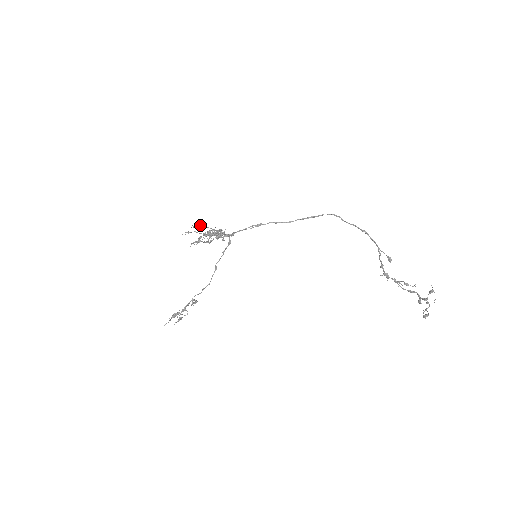
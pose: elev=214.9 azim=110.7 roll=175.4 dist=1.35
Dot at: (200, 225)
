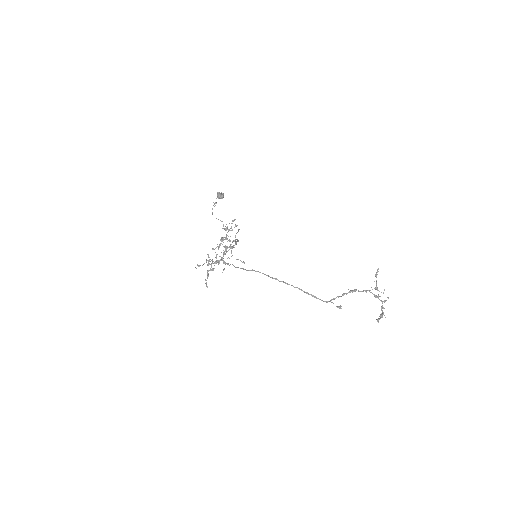
Dot at: occluded
